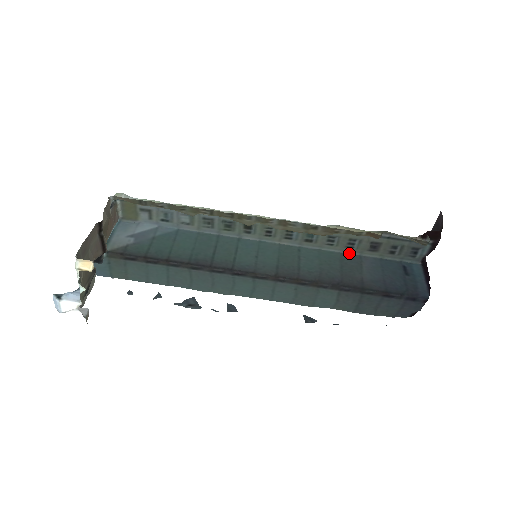
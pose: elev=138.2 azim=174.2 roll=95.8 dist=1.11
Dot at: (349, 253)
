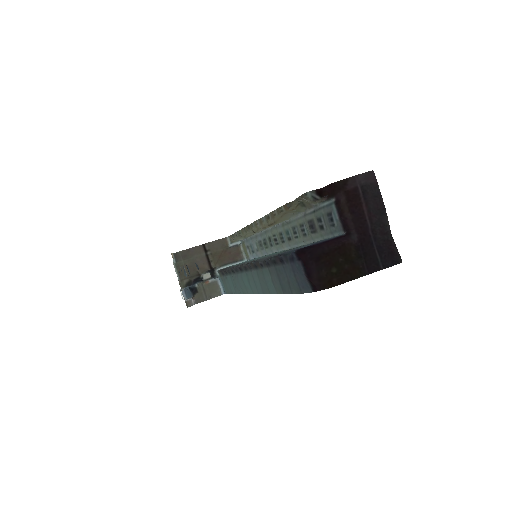
Dot at: (309, 243)
